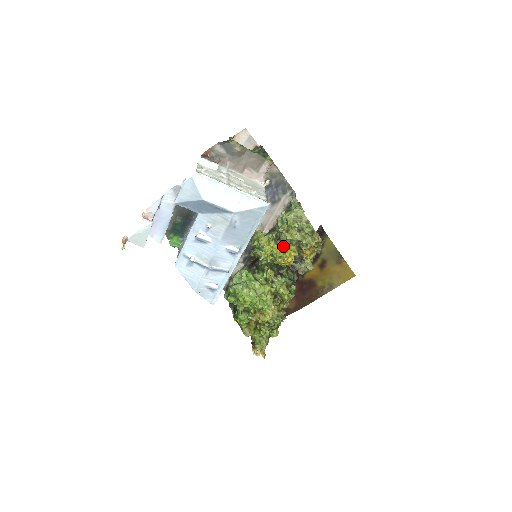
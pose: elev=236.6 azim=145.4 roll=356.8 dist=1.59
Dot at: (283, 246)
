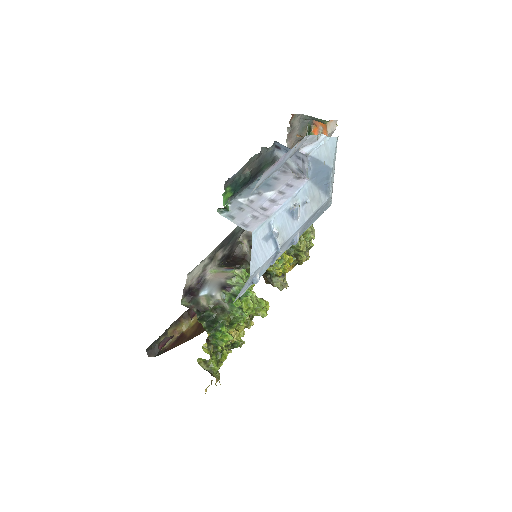
Dot at: (287, 253)
